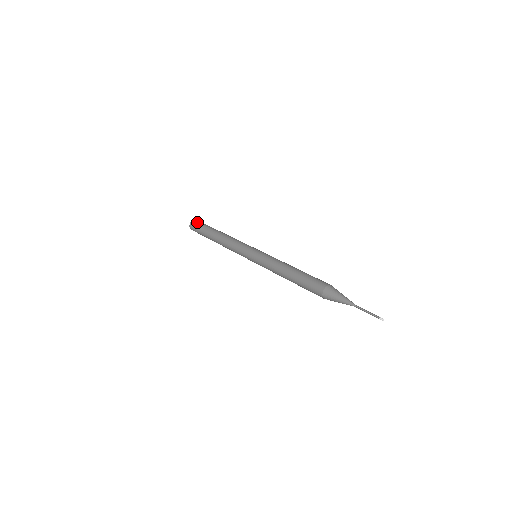
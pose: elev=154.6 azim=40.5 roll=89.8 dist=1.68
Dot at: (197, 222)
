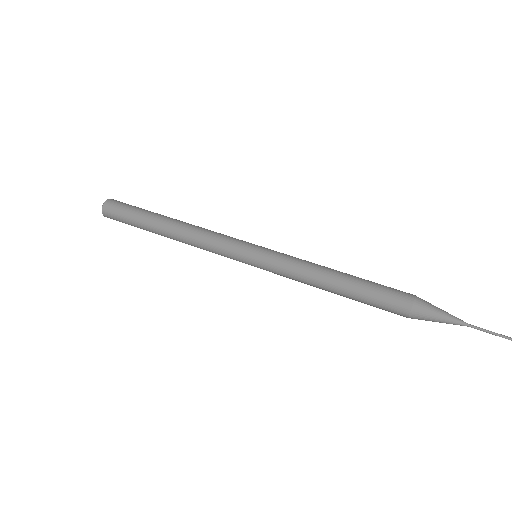
Dot at: (113, 213)
